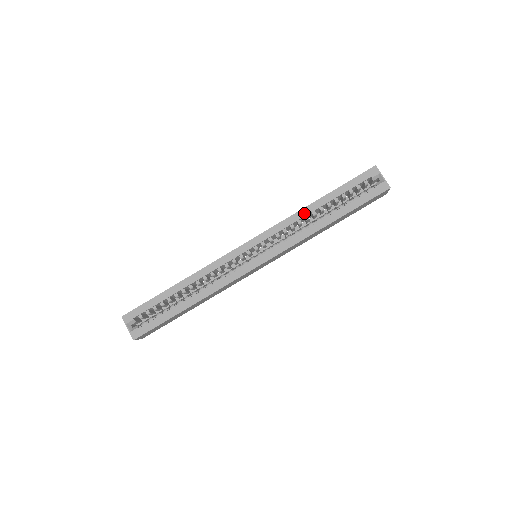
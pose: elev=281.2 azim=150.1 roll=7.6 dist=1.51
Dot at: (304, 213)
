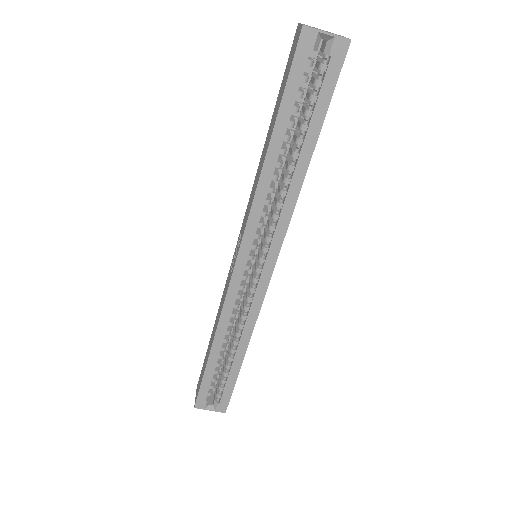
Dot at: (267, 178)
